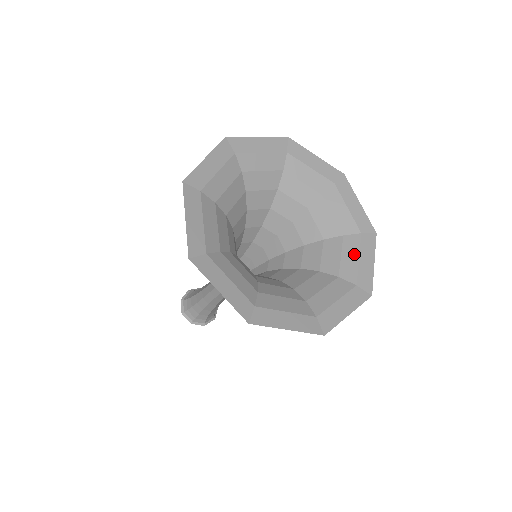
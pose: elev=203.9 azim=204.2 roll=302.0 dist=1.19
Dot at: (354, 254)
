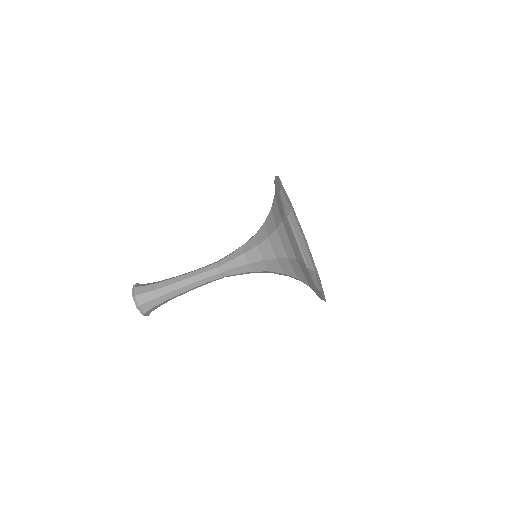
Dot at: occluded
